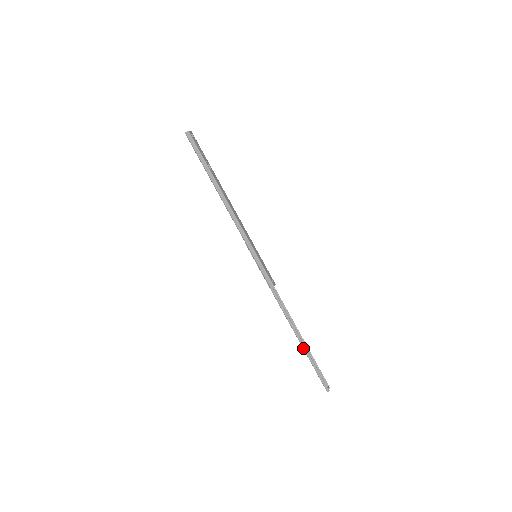
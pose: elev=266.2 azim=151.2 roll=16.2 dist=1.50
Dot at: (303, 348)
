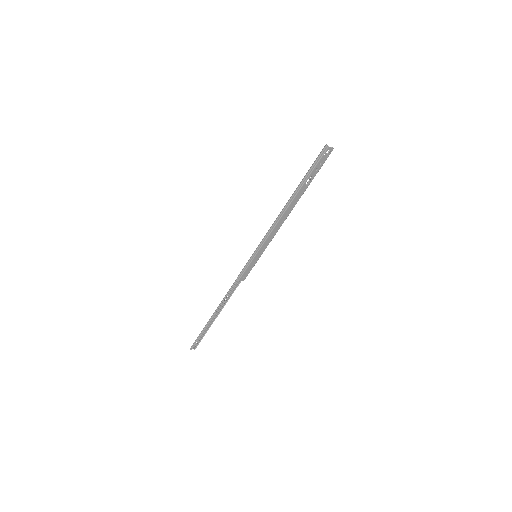
Dot at: (209, 320)
